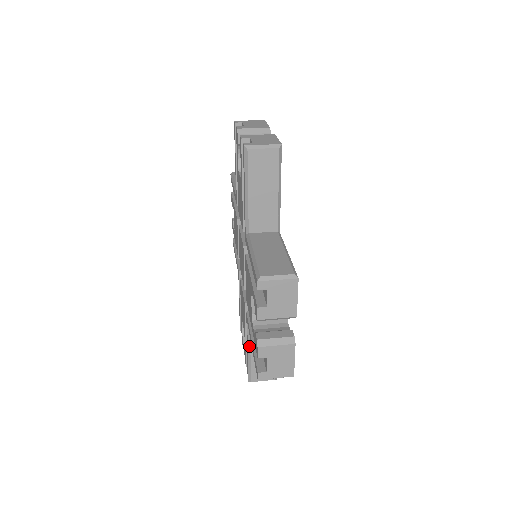
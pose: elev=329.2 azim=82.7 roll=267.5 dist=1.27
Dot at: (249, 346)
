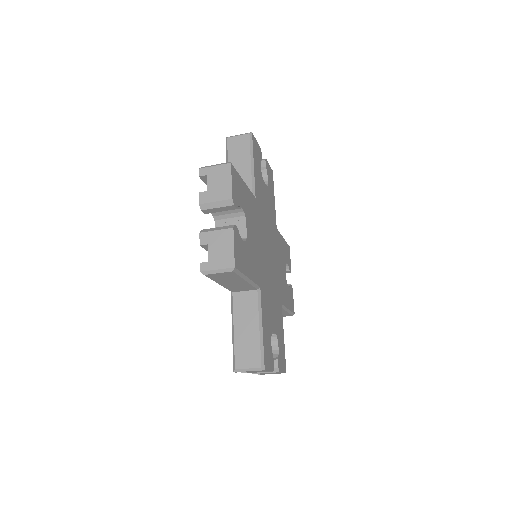
Dot at: (232, 319)
